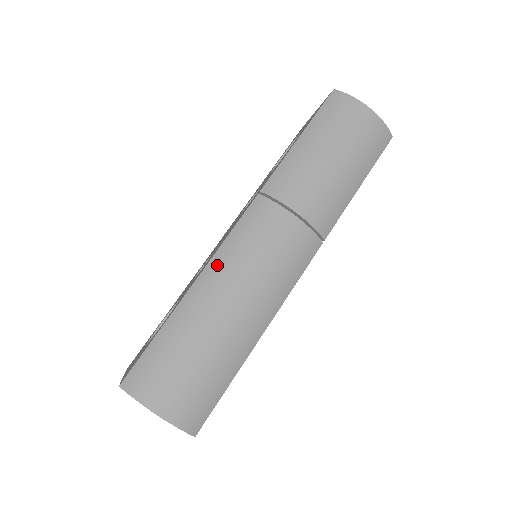
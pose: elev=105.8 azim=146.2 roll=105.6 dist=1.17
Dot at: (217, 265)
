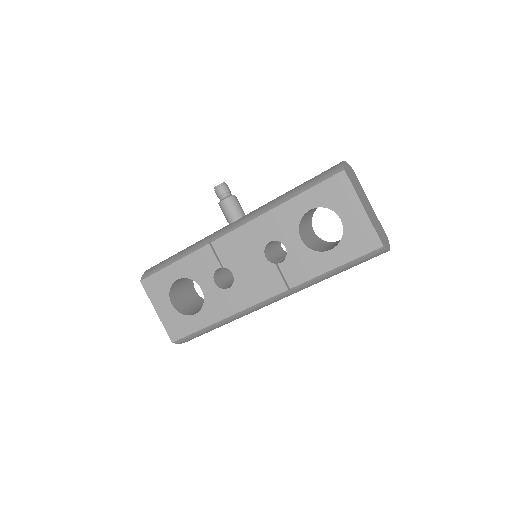
Dot at: (245, 313)
